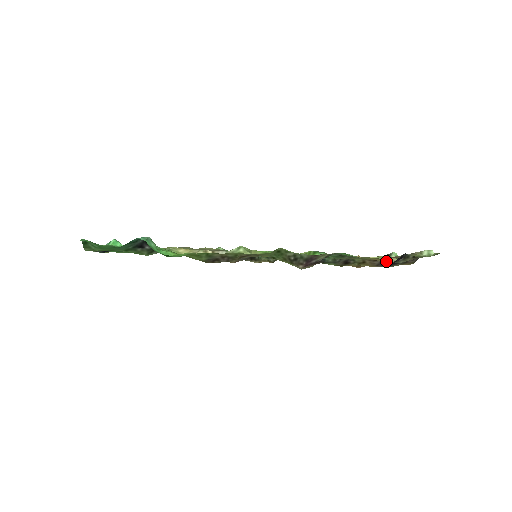
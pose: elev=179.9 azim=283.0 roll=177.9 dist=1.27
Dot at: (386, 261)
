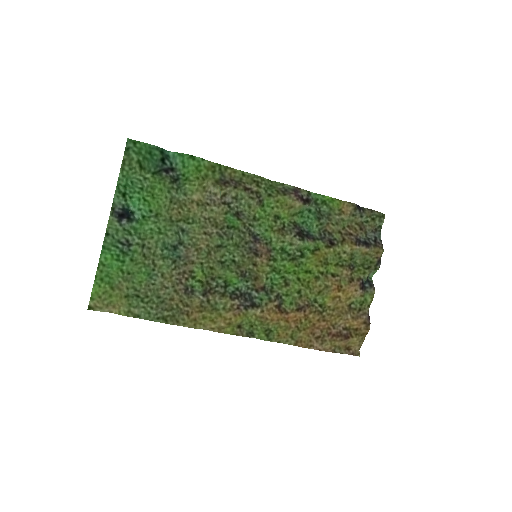
Dot at: (353, 215)
